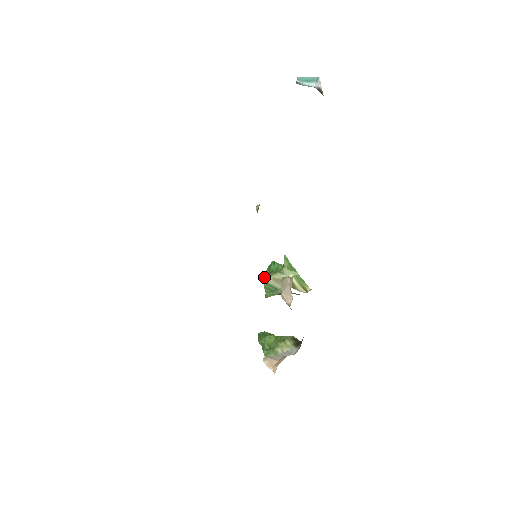
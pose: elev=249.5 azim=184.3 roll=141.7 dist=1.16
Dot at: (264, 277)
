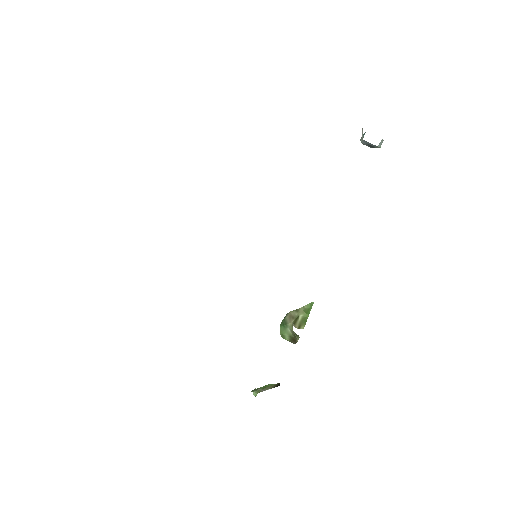
Dot at: (287, 313)
